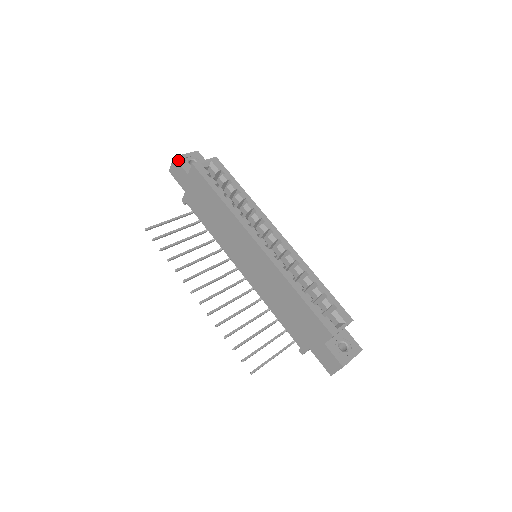
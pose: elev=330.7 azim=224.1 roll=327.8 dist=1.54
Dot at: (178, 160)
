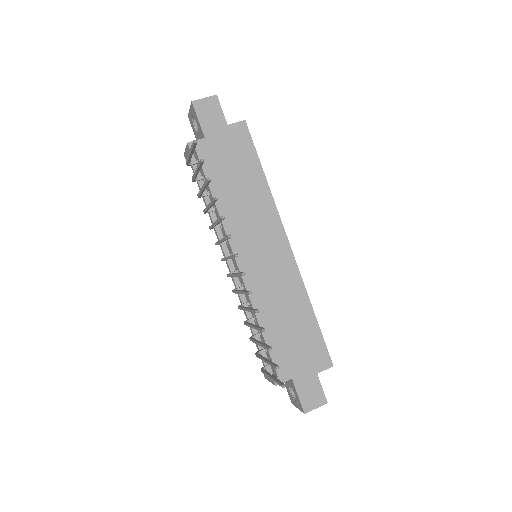
Dot at: (219, 102)
